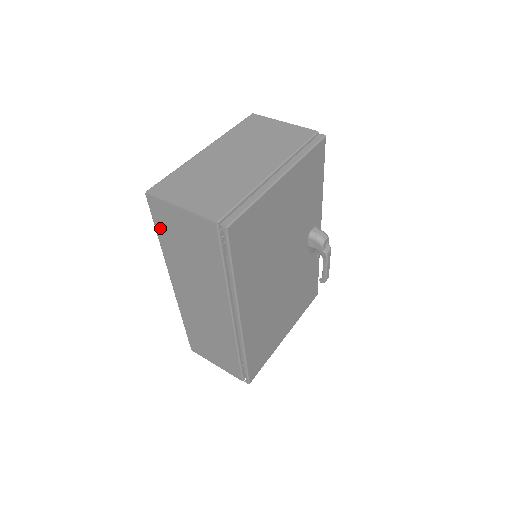
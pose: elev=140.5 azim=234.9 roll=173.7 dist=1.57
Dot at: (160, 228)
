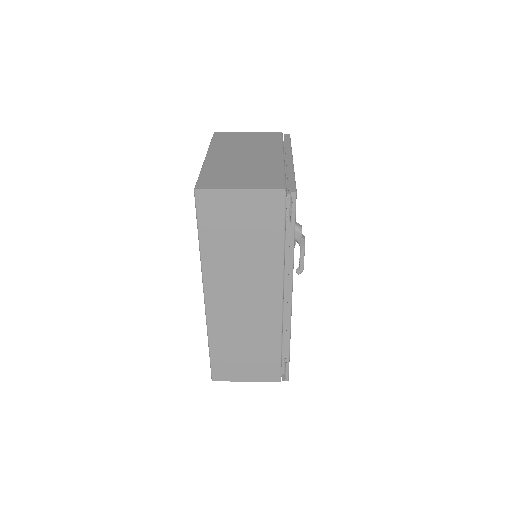
Dot at: (206, 227)
